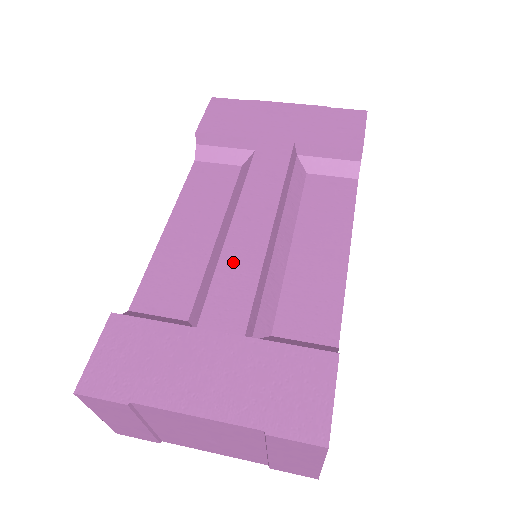
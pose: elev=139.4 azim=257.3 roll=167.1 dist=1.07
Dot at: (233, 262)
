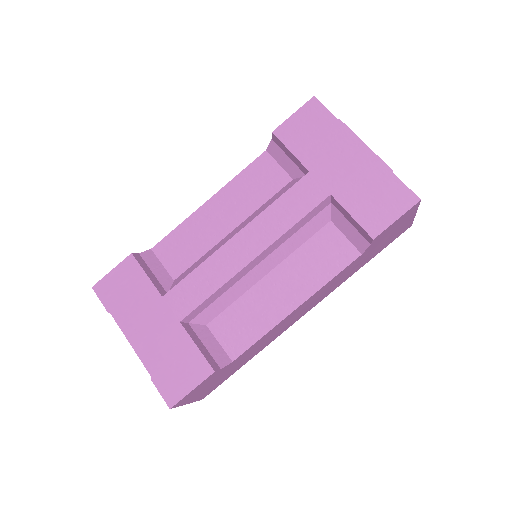
Dot at: (210, 269)
